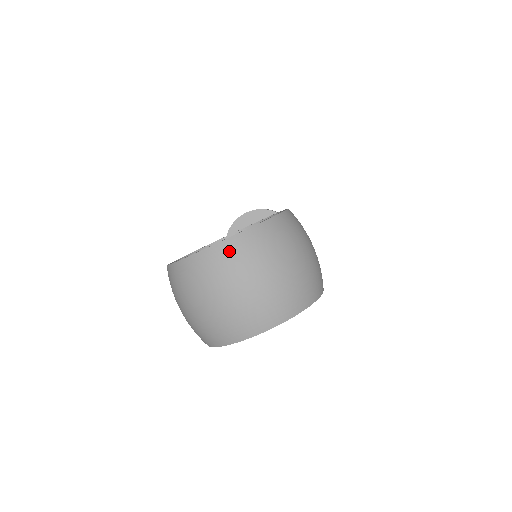
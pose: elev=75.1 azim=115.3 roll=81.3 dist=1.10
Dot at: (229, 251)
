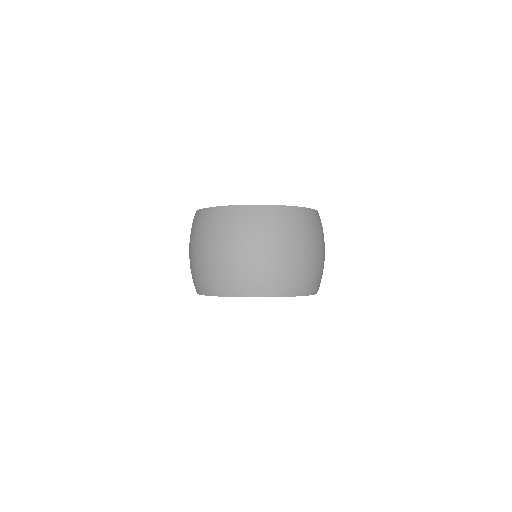
Dot at: (264, 215)
